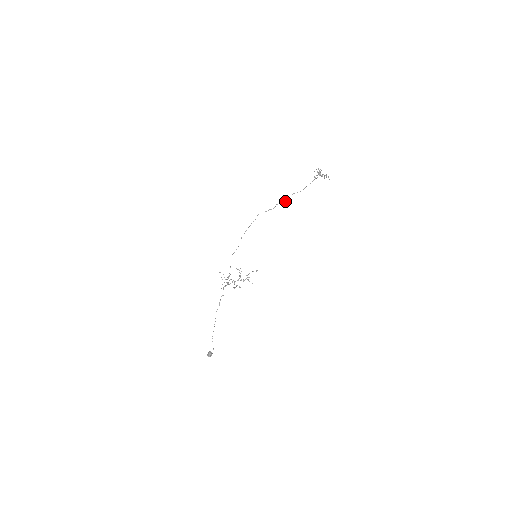
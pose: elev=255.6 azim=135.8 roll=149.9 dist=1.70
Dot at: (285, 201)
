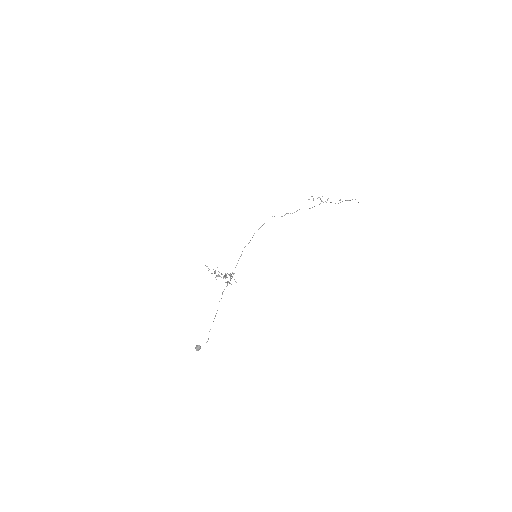
Dot at: occluded
